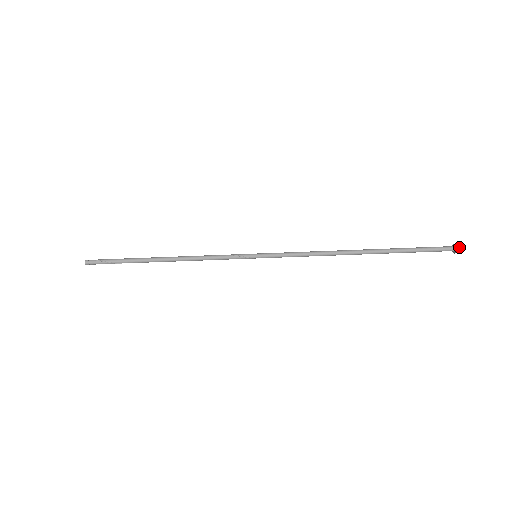
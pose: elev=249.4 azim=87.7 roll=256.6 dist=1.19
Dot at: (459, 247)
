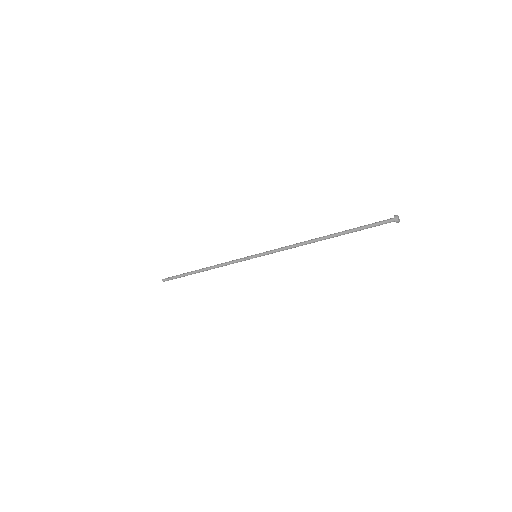
Dot at: (397, 218)
